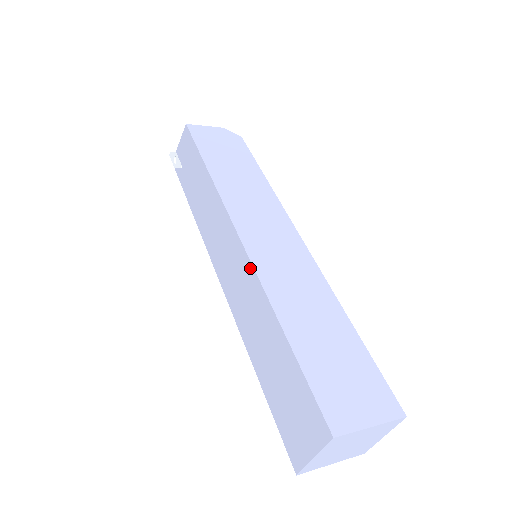
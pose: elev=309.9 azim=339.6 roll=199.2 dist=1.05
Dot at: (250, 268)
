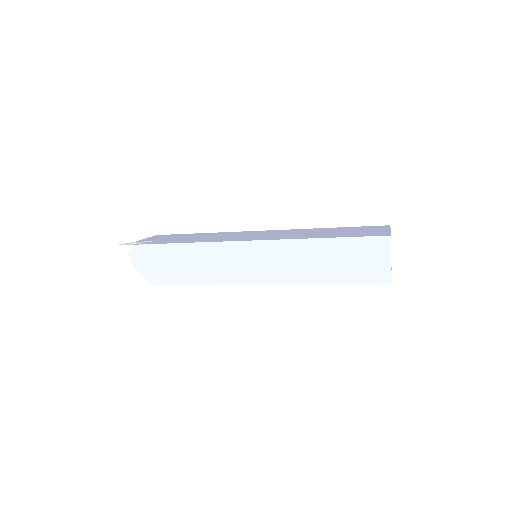
Dot at: (285, 230)
